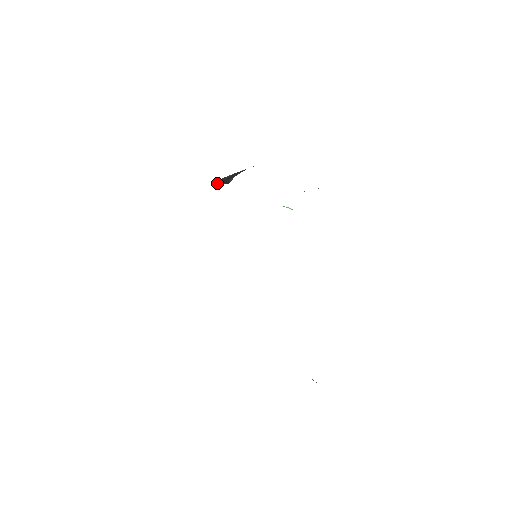
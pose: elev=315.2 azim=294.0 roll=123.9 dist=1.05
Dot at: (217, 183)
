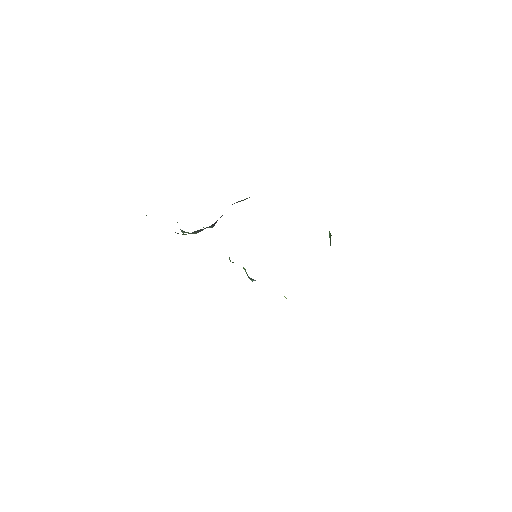
Dot at: occluded
